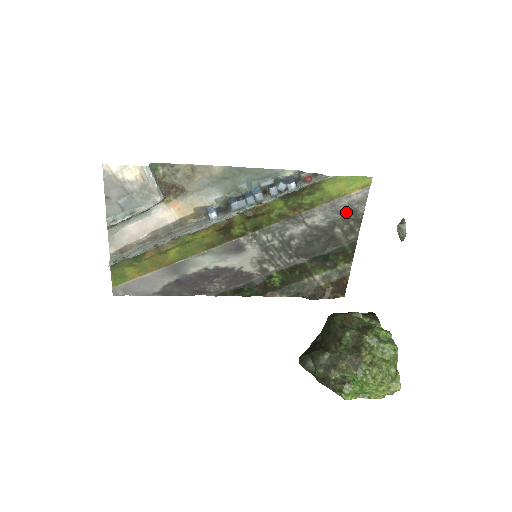
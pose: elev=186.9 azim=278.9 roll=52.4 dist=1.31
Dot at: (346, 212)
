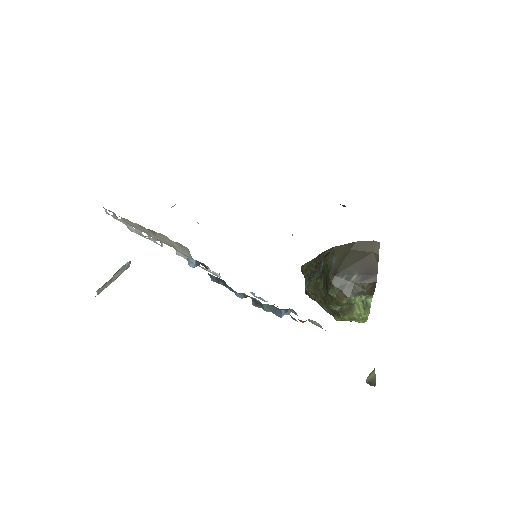
Dot at: occluded
